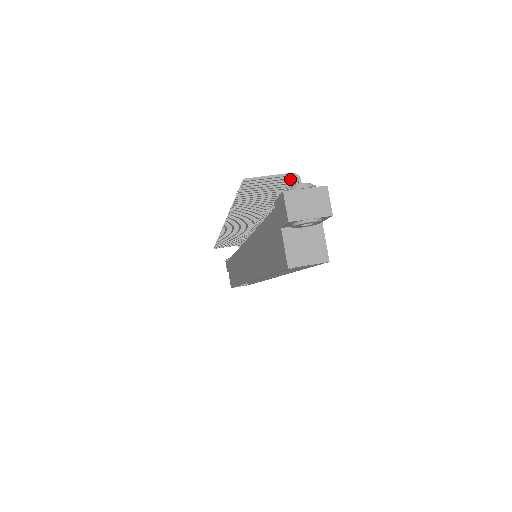
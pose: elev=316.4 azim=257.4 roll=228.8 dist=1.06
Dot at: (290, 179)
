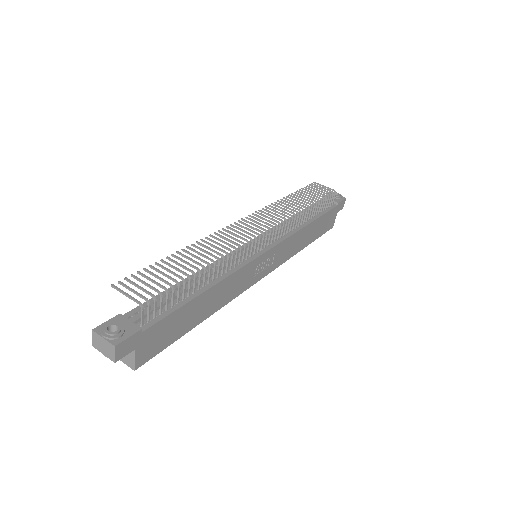
Dot at: (153, 296)
